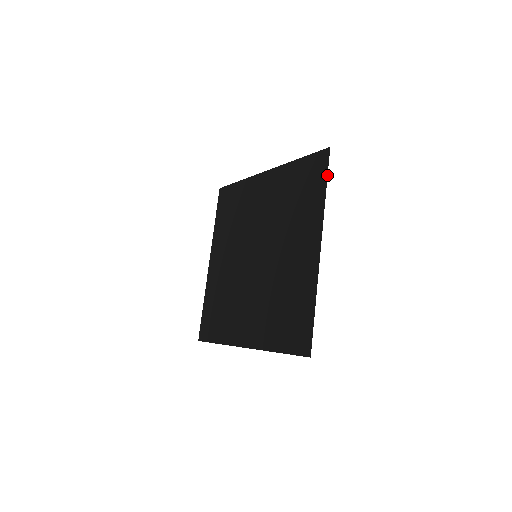
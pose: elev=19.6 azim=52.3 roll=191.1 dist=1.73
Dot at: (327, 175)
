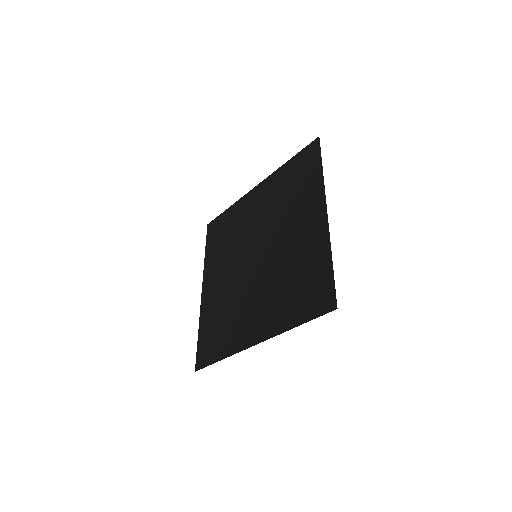
Dot at: occluded
